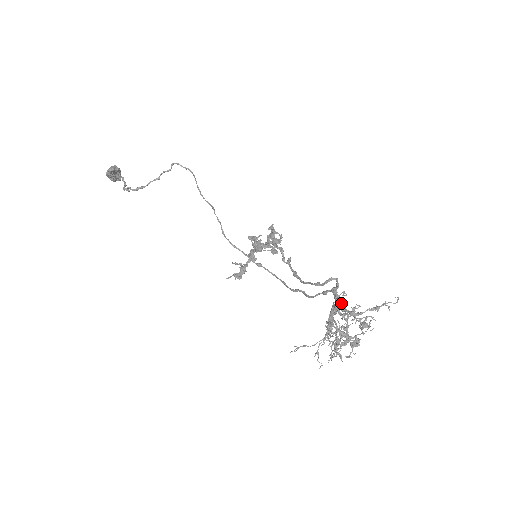
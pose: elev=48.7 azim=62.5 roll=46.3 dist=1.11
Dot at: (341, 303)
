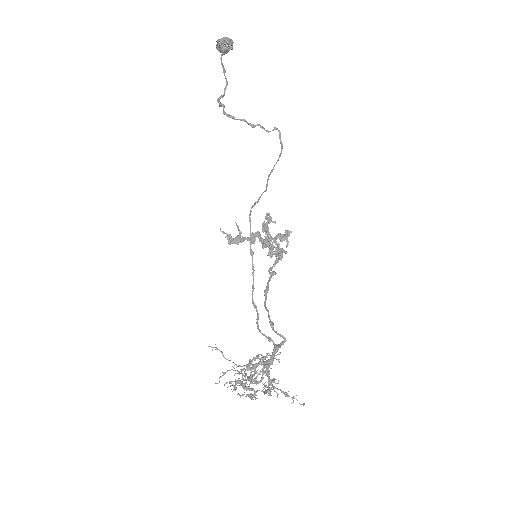
Dot at: (271, 364)
